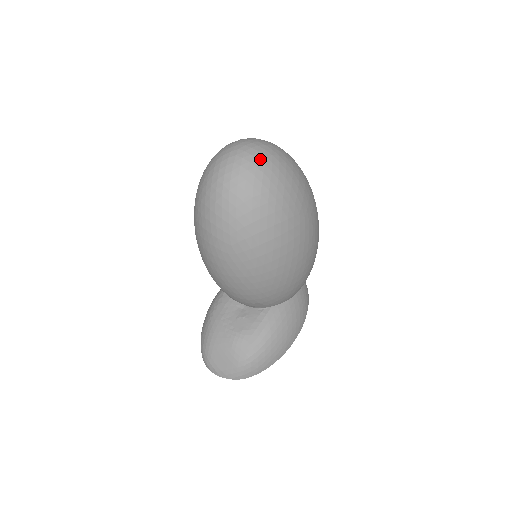
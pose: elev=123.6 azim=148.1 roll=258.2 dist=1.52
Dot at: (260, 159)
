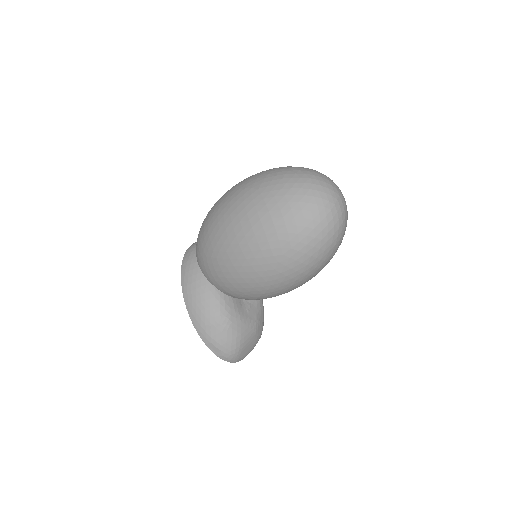
Dot at: occluded
